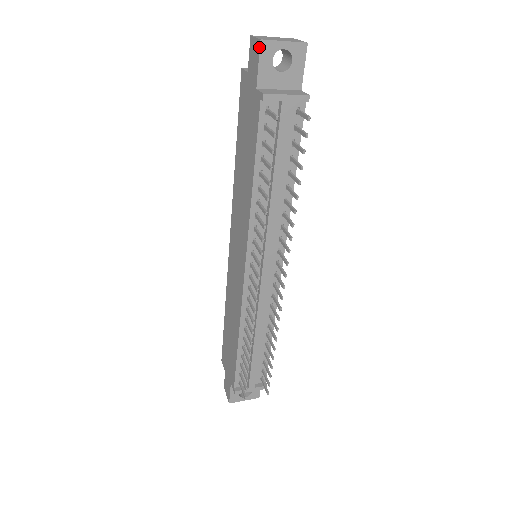
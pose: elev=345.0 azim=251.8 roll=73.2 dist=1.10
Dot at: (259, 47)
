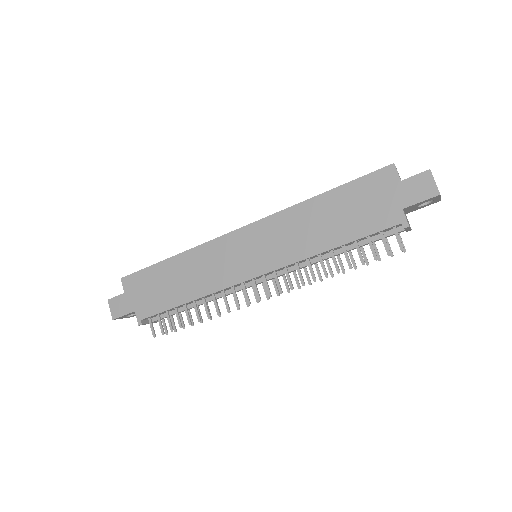
Dot at: (434, 196)
